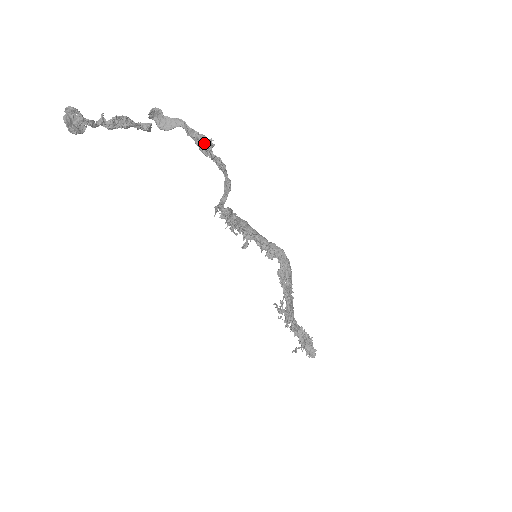
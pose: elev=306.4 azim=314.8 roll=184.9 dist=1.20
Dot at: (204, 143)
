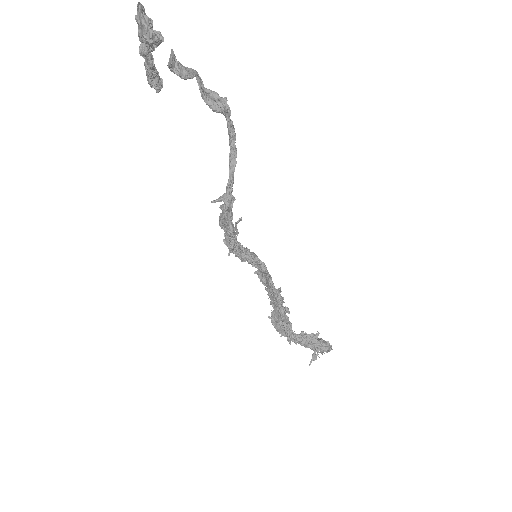
Dot at: (218, 98)
